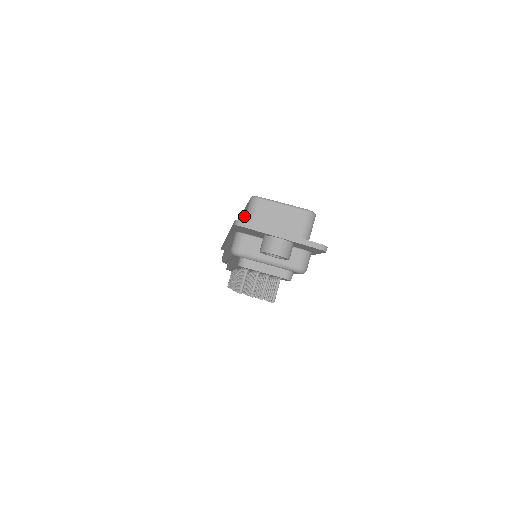
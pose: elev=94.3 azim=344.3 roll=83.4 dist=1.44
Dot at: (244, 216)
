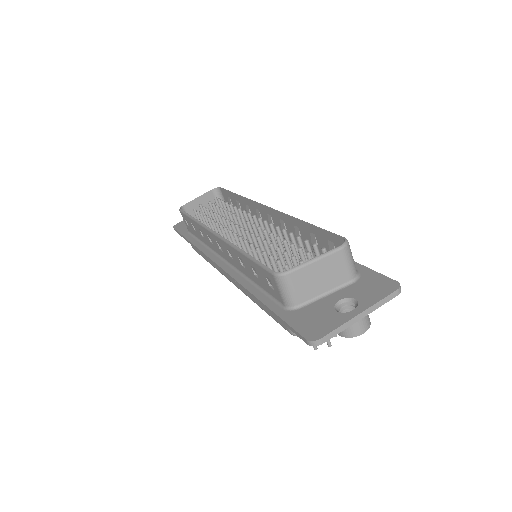
Dot at: (268, 284)
